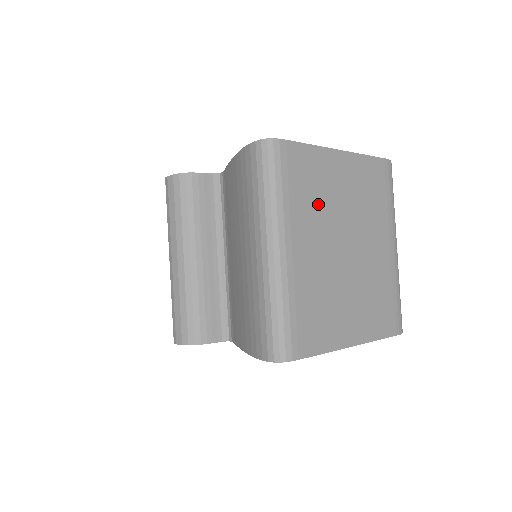
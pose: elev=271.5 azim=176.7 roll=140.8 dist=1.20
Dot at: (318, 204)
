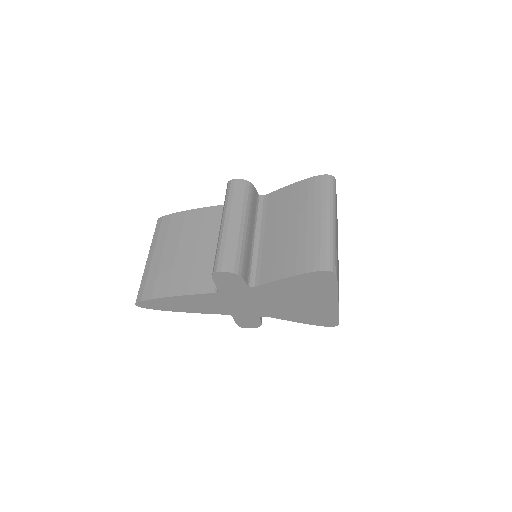
Dot at: occluded
